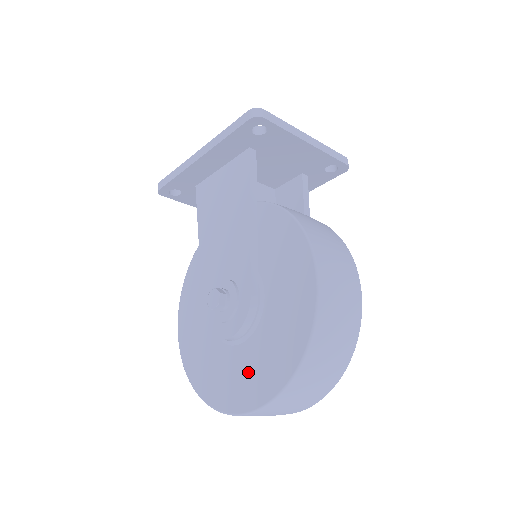
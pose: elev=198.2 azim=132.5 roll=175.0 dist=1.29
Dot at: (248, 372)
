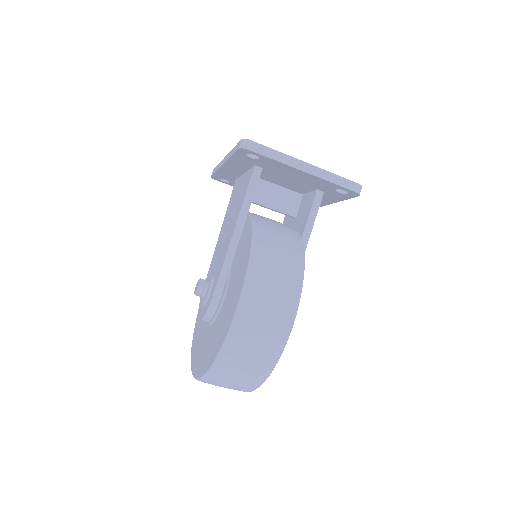
Dot at: (203, 350)
